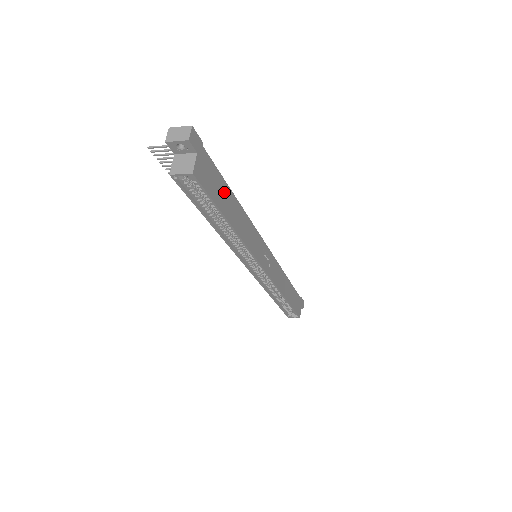
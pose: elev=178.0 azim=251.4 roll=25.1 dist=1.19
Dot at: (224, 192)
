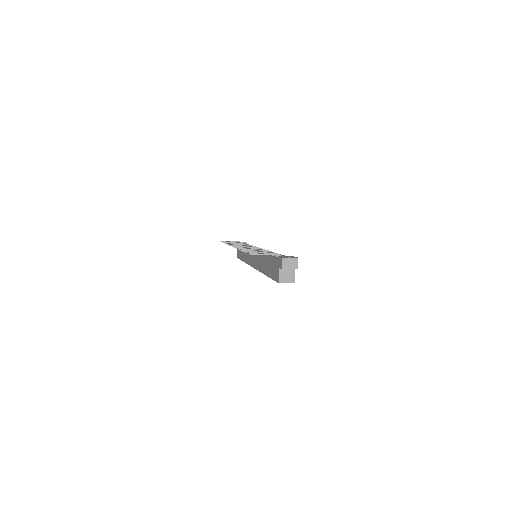
Dot at: occluded
